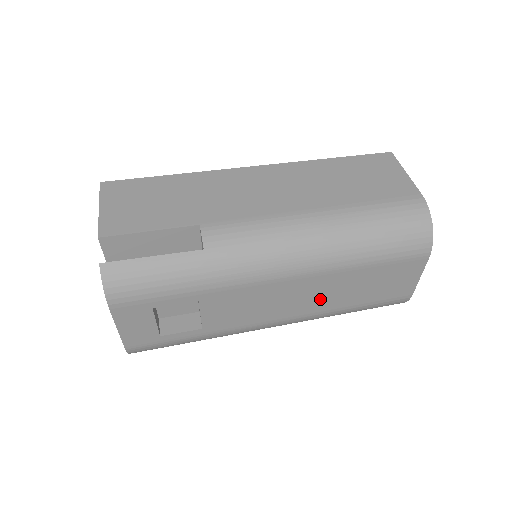
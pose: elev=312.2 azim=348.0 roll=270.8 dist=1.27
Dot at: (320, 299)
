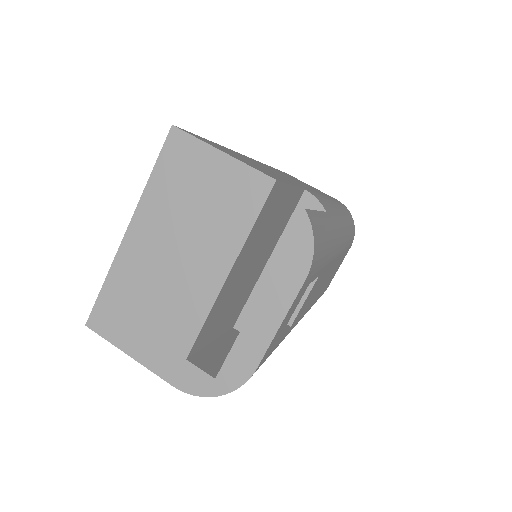
Dot at: (323, 286)
